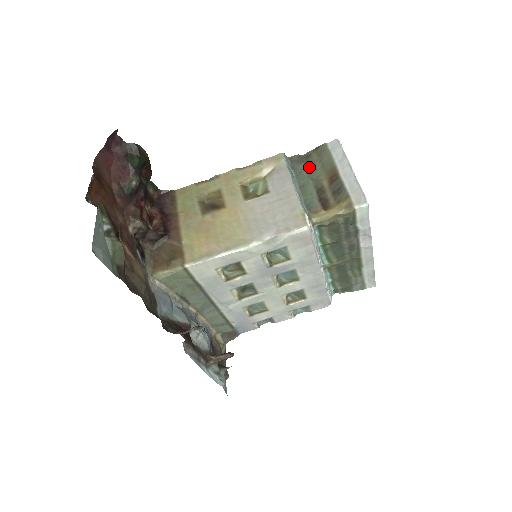
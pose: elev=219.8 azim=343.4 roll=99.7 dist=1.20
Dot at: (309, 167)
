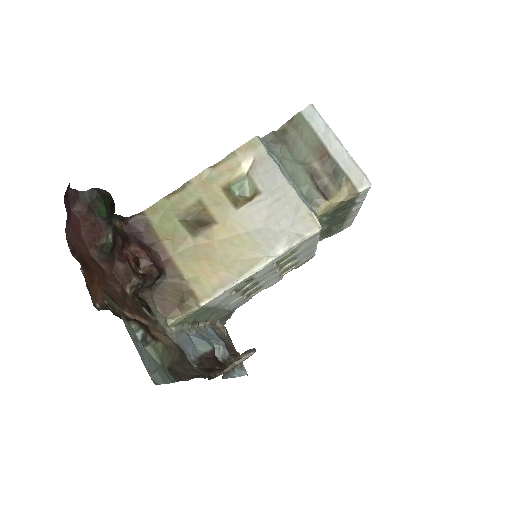
Dot at: (290, 147)
